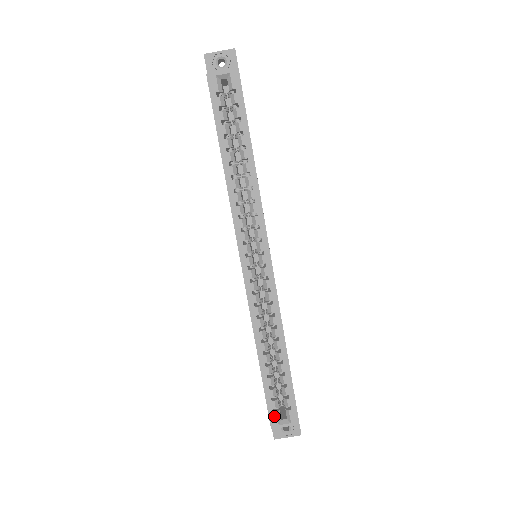
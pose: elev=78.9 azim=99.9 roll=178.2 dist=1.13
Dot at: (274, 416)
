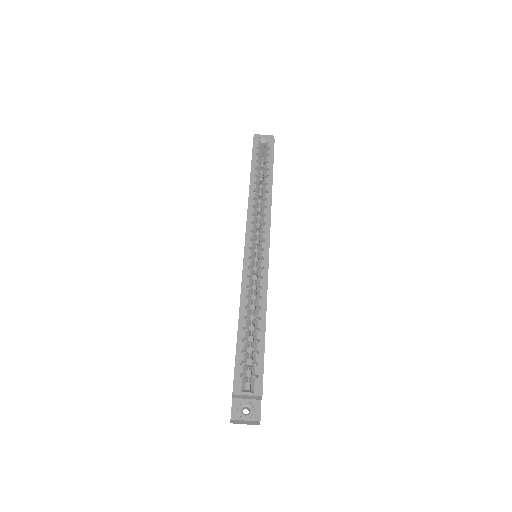
Dot at: (239, 381)
